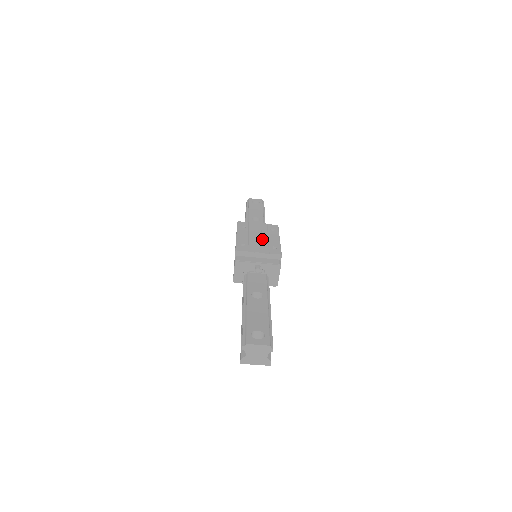
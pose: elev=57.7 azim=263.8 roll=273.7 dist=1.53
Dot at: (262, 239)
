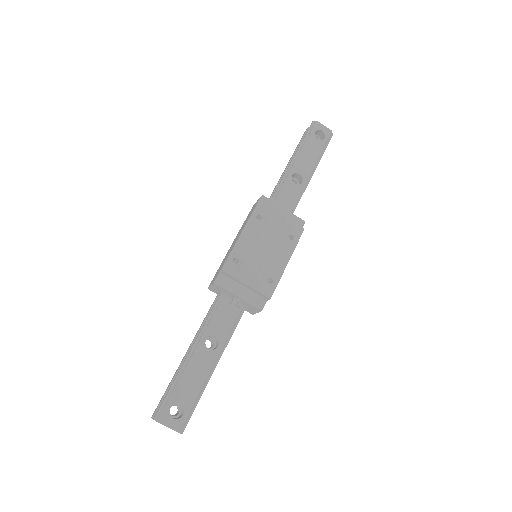
Dot at: (267, 255)
